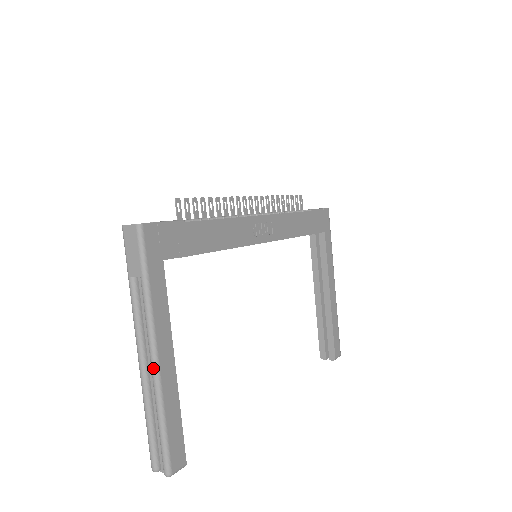
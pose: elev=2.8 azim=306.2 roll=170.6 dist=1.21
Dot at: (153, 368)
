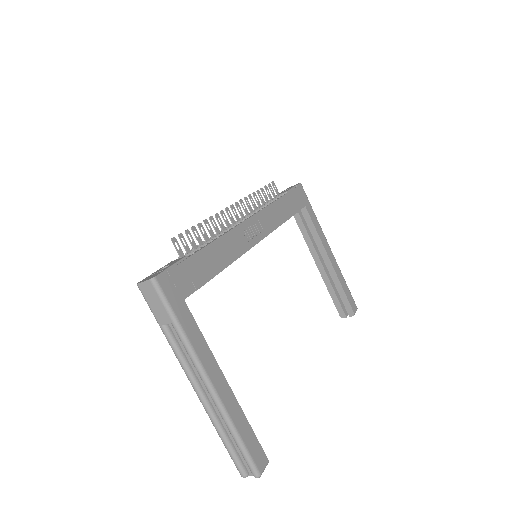
Dot at: (212, 395)
